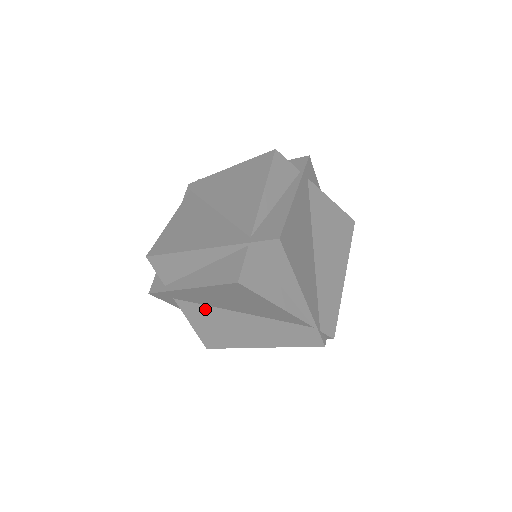
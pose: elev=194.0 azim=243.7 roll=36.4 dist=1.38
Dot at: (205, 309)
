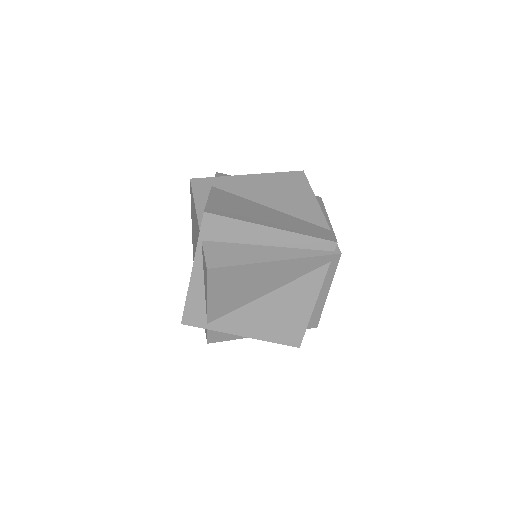
Dot at: (236, 197)
